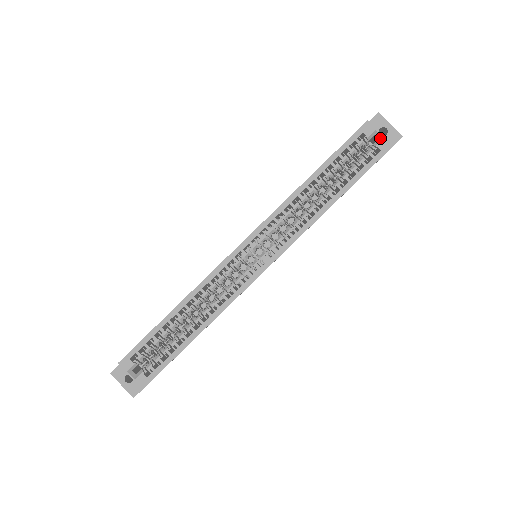
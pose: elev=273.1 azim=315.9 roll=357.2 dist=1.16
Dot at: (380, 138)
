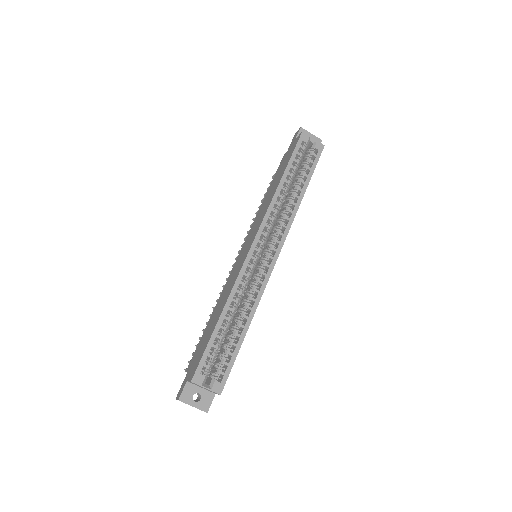
Dot at: (314, 142)
